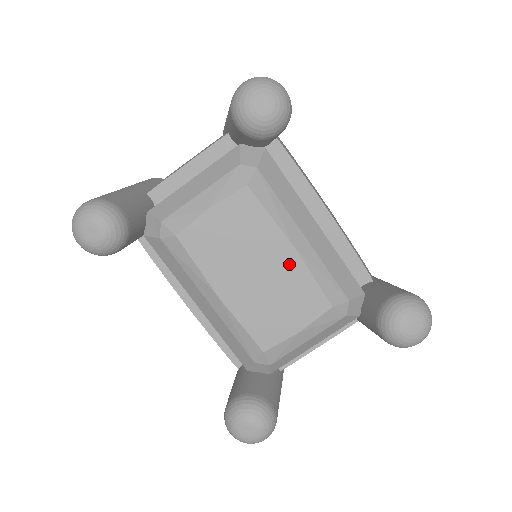
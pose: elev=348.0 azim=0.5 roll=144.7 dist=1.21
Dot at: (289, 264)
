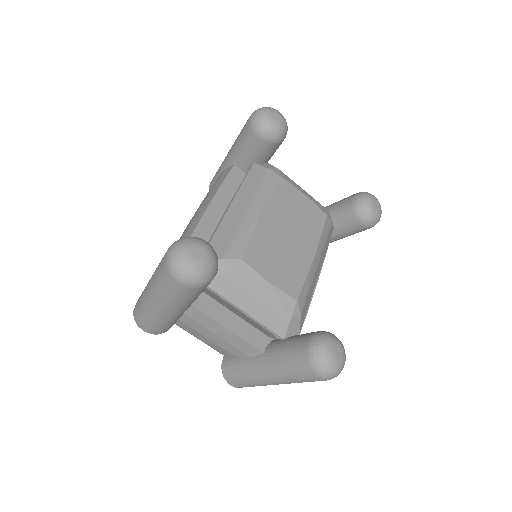
Dot at: (304, 257)
